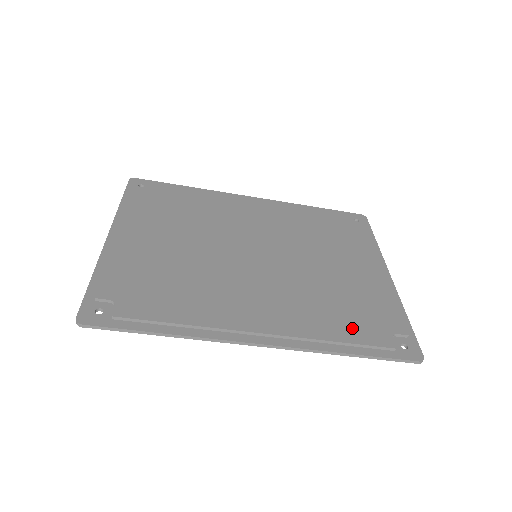
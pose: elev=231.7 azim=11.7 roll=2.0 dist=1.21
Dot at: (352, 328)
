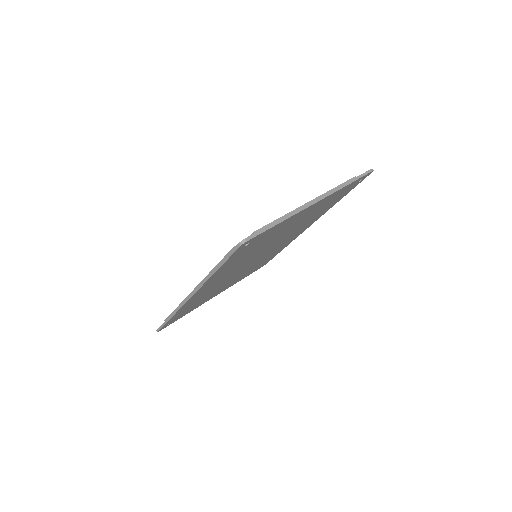
Dot at: occluded
